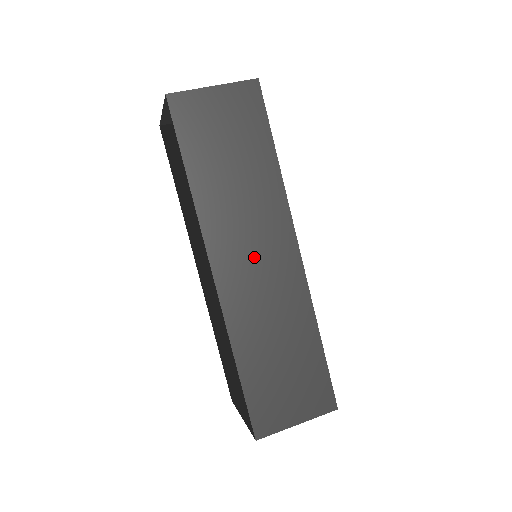
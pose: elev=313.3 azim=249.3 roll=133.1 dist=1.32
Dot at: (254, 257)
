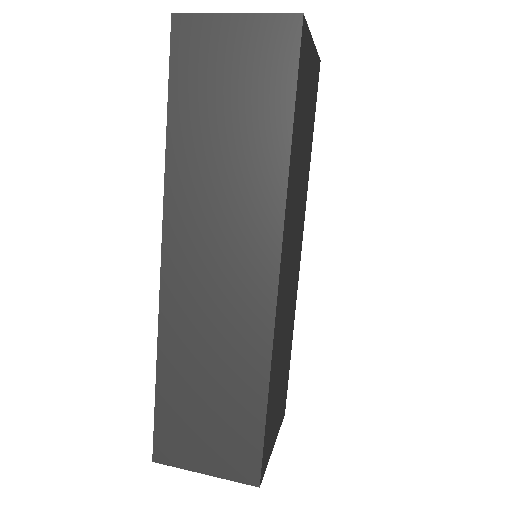
Dot at: (216, 259)
